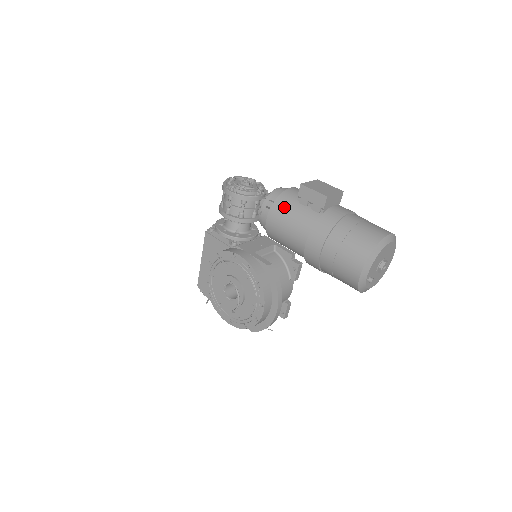
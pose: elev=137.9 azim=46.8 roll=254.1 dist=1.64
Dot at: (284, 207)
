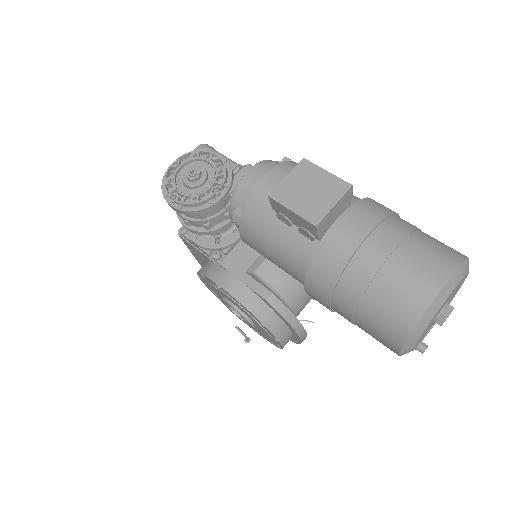
Dot at: (257, 227)
